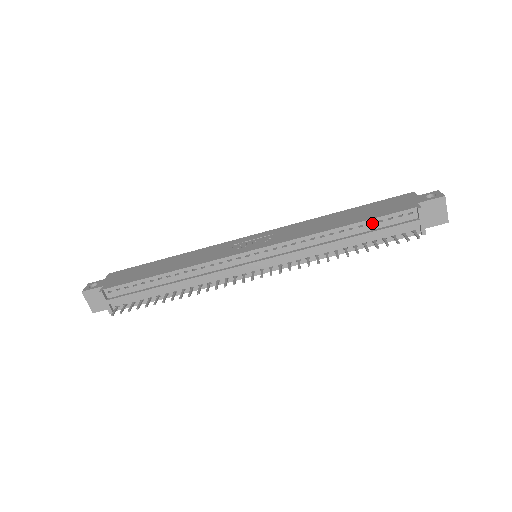
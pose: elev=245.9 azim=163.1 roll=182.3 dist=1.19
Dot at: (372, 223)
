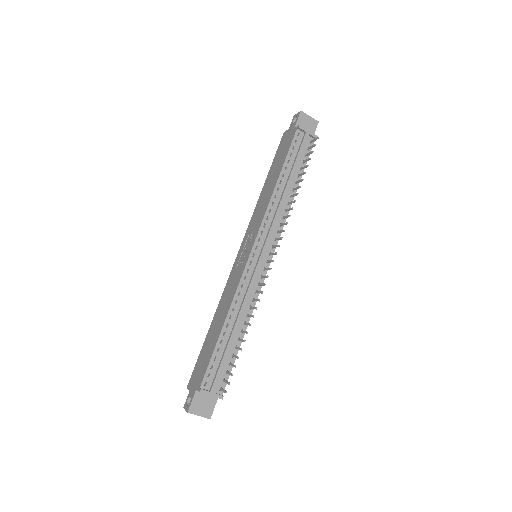
Dot at: (288, 161)
